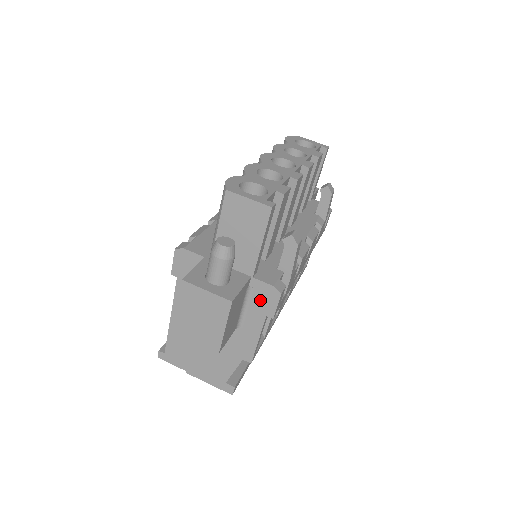
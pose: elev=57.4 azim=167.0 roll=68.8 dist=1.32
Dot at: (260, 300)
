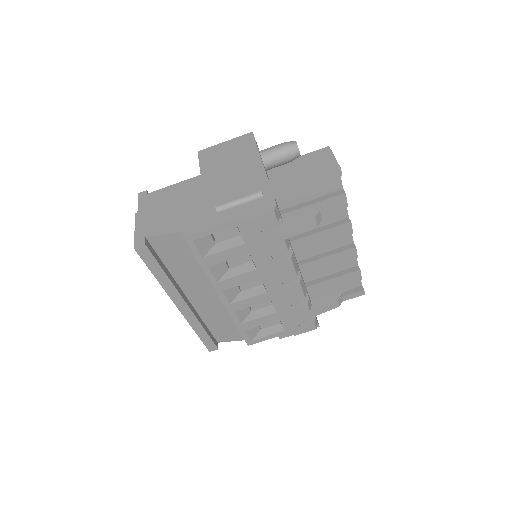
Dot at: (256, 206)
